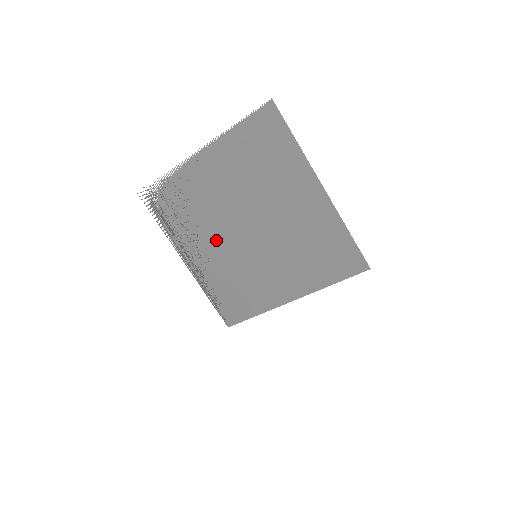
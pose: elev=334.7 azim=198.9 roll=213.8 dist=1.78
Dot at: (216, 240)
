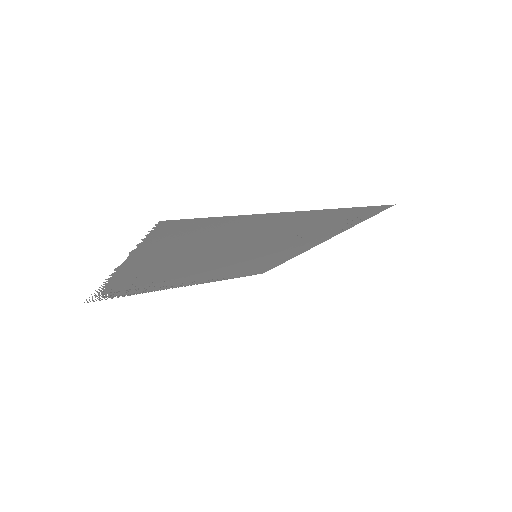
Dot at: (203, 272)
